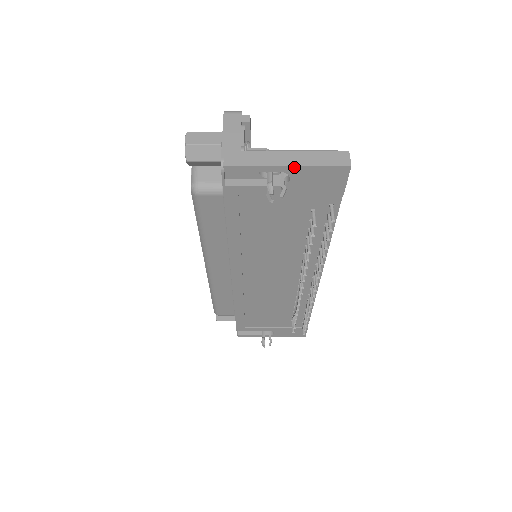
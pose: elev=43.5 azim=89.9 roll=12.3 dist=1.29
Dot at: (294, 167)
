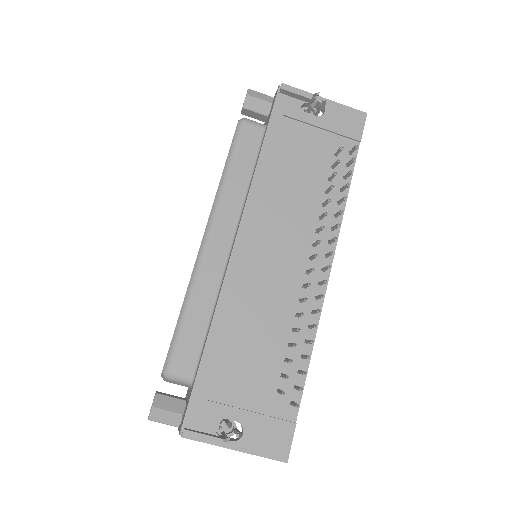
Dot at: (329, 101)
